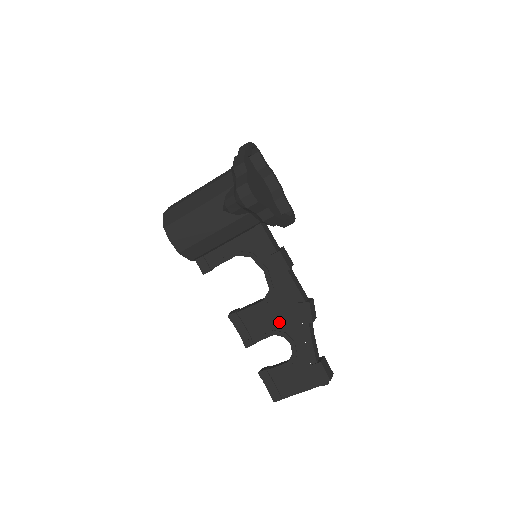
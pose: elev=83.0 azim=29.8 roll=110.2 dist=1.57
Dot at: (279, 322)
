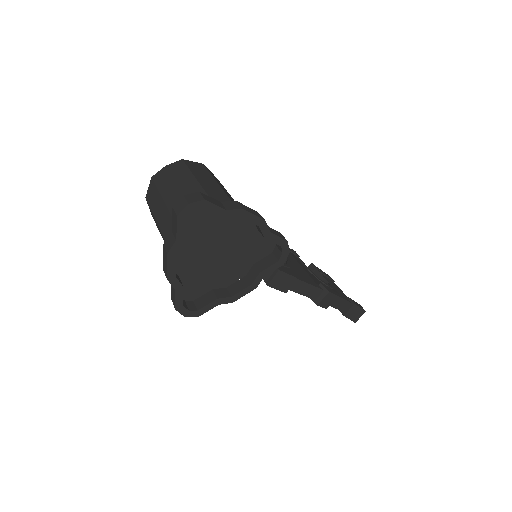
Dot at: occluded
